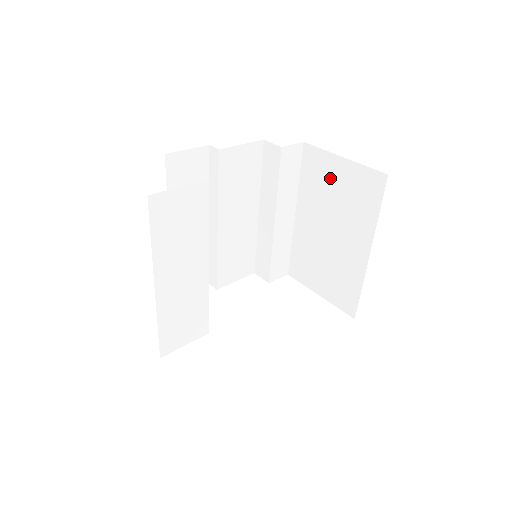
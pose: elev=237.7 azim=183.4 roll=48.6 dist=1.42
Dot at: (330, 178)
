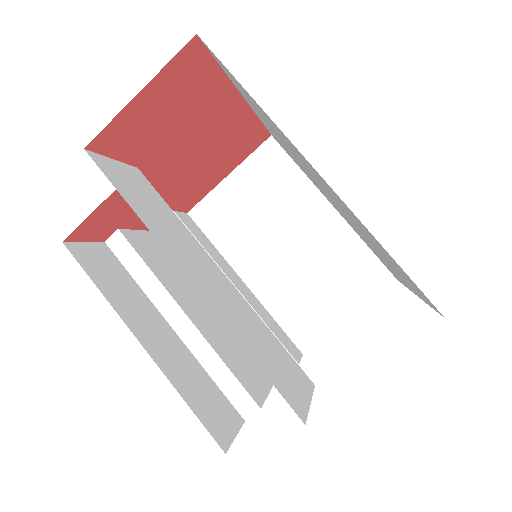
Dot at: (237, 204)
